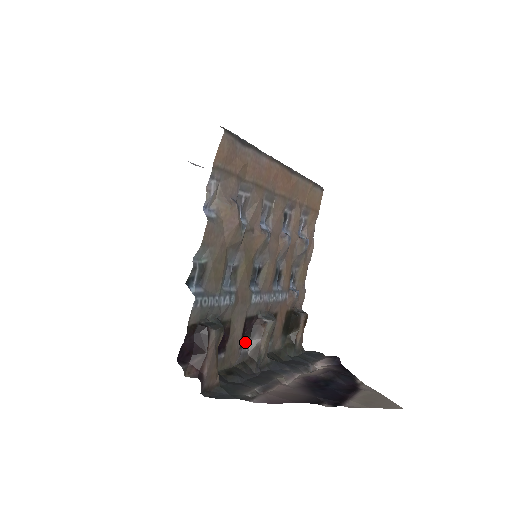
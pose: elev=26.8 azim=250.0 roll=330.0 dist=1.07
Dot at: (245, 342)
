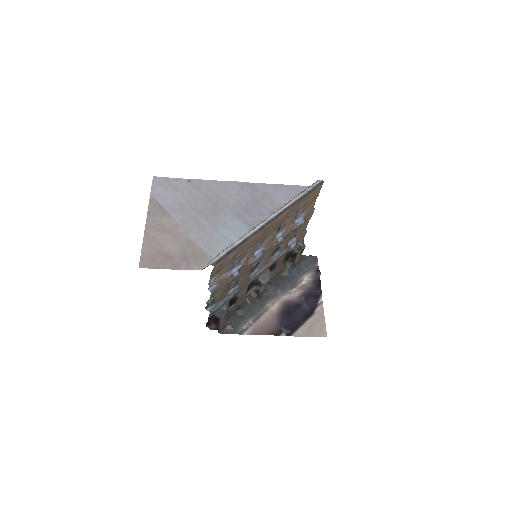
Dot at: (251, 288)
